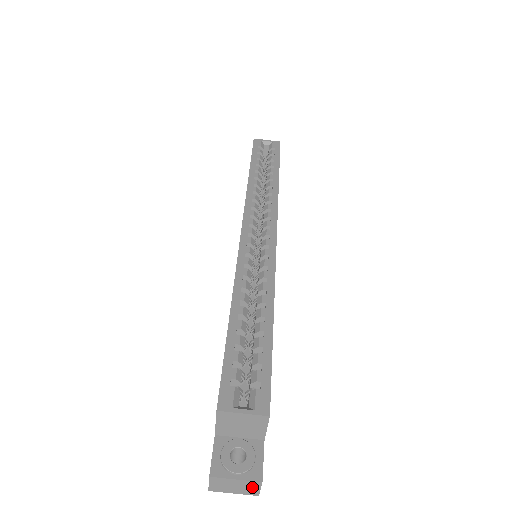
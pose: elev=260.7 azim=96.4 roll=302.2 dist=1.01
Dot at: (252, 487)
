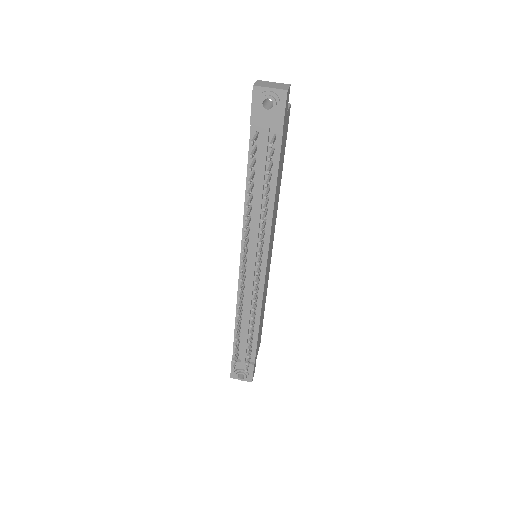
Dot at: (284, 86)
